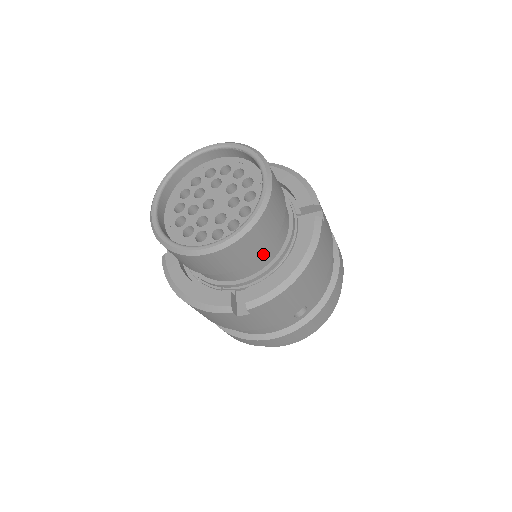
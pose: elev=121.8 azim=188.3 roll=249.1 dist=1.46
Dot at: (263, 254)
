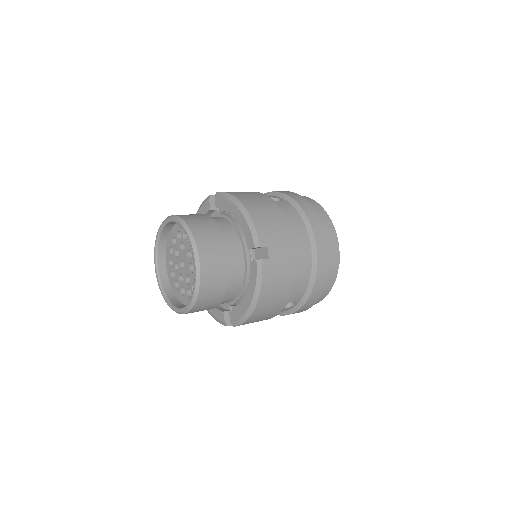
Dot at: (226, 296)
